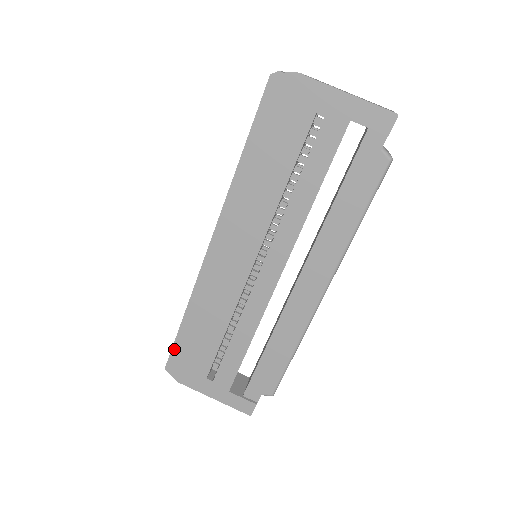
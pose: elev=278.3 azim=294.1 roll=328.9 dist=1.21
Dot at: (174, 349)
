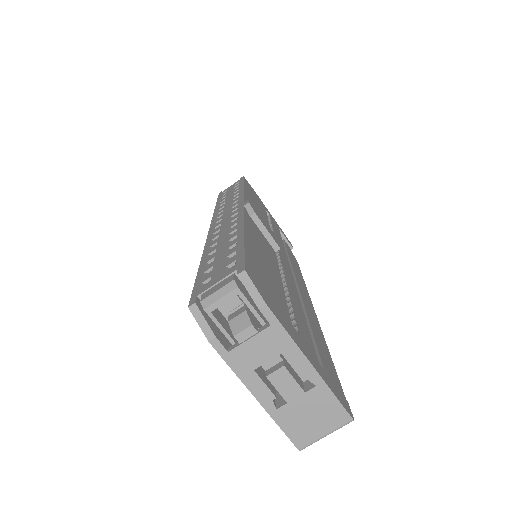
Dot at: occluded
